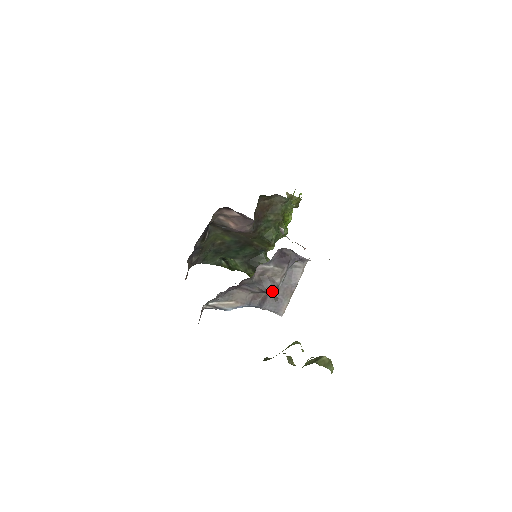
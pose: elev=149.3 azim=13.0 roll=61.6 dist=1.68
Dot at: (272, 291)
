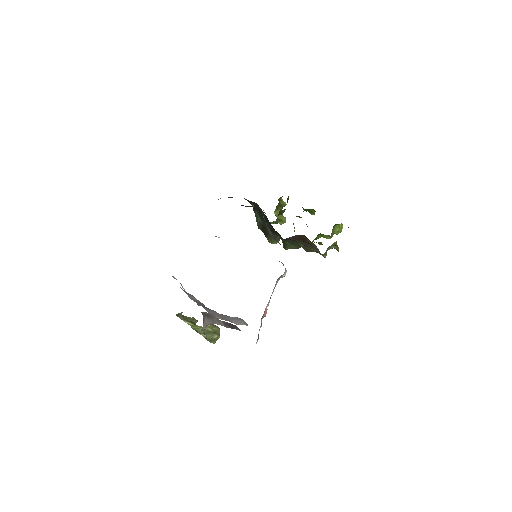
Dot at: (206, 325)
